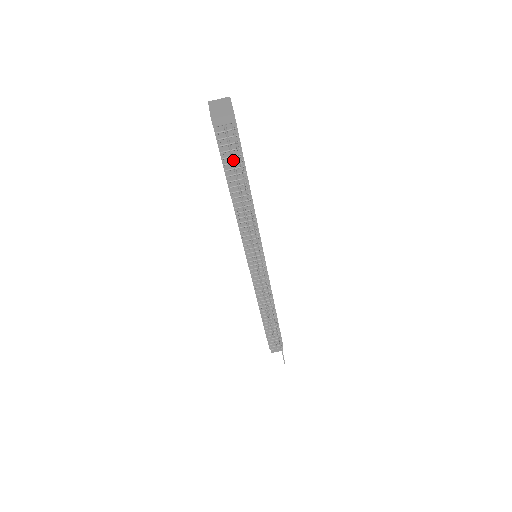
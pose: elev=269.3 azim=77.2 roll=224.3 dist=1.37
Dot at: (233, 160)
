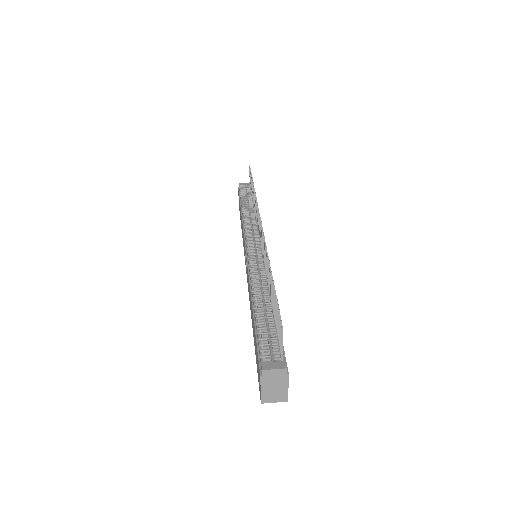
Dot at: (247, 195)
